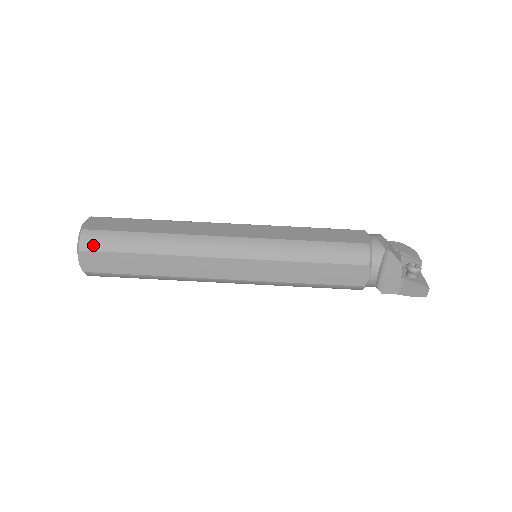
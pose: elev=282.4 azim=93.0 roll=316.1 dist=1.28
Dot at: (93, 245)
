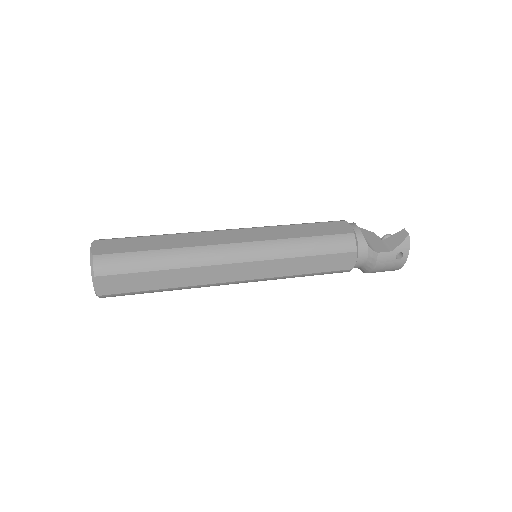
Dot at: (108, 239)
